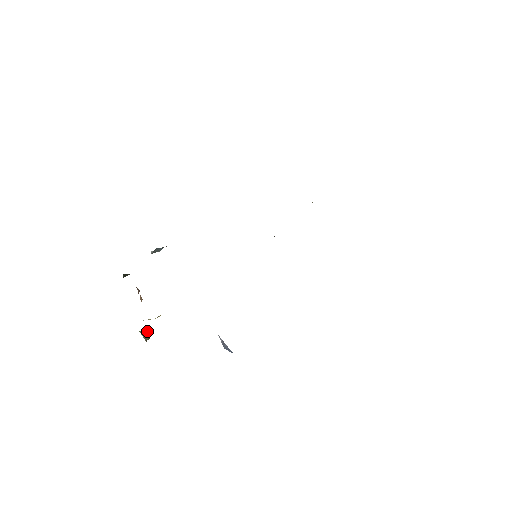
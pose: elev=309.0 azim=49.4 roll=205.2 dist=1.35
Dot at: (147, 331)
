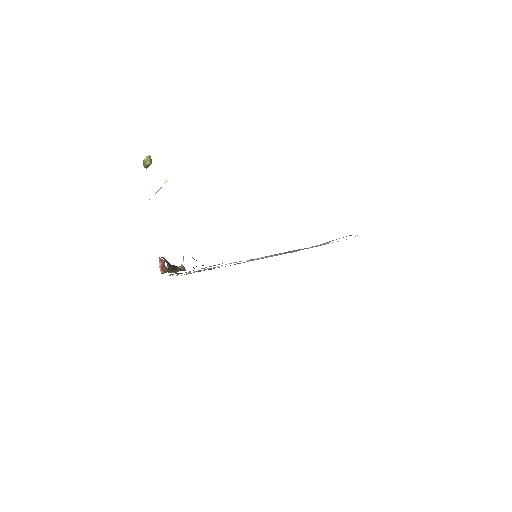
Dot at: occluded
